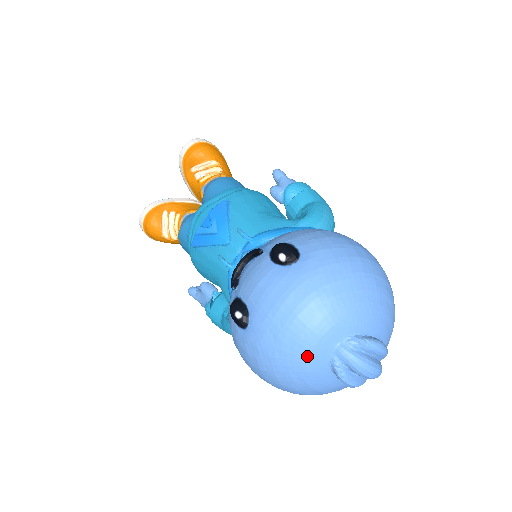
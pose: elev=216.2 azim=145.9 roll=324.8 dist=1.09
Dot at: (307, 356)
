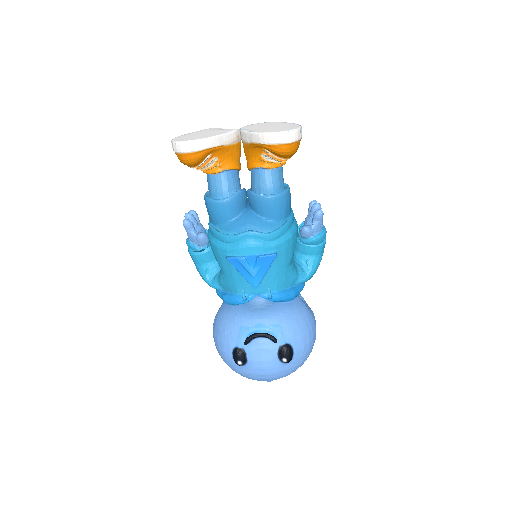
Dot at: occluded
